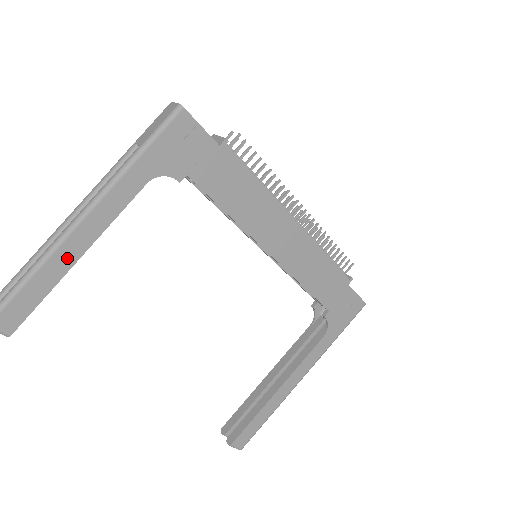
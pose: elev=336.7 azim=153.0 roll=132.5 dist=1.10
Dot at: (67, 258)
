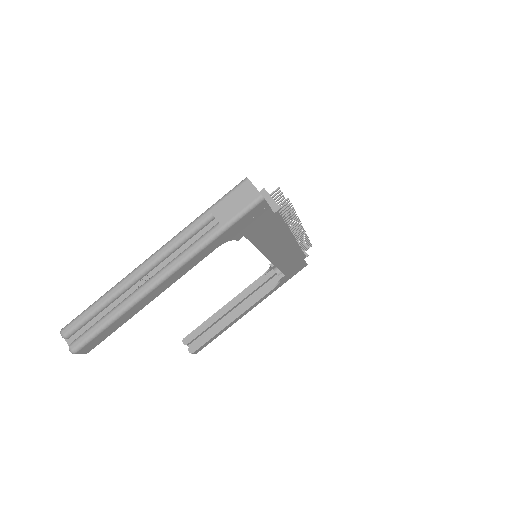
Dot at: (143, 304)
